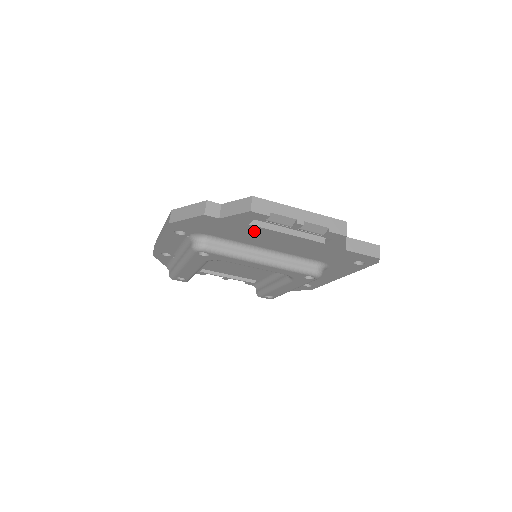
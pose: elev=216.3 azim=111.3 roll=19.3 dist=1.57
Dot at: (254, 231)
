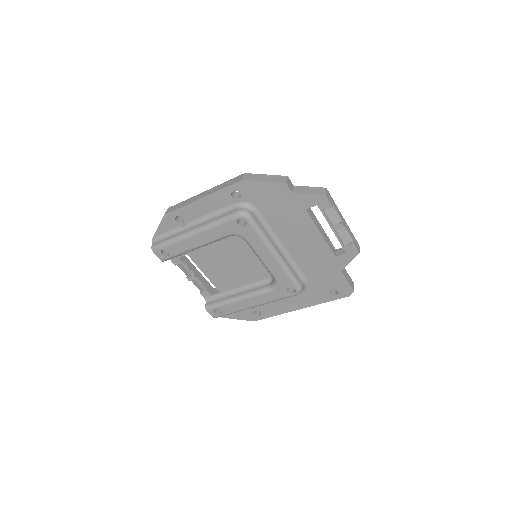
Dot at: (300, 219)
